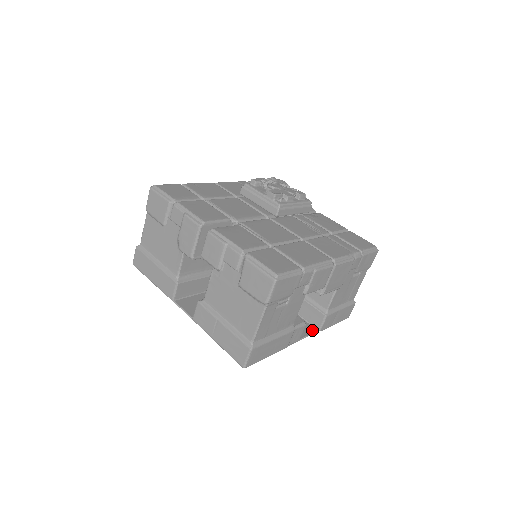
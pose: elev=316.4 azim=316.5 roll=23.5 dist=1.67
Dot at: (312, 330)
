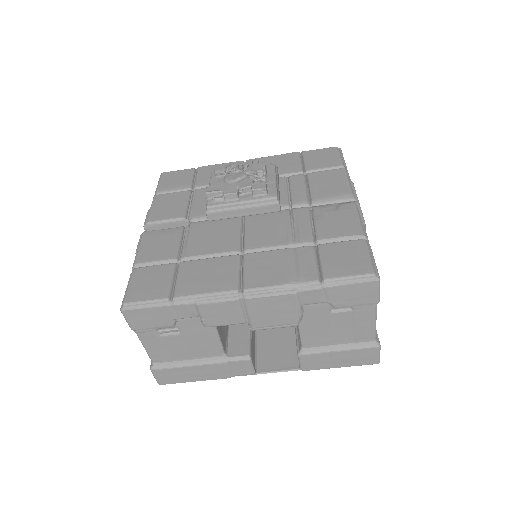
Dot at: (291, 366)
